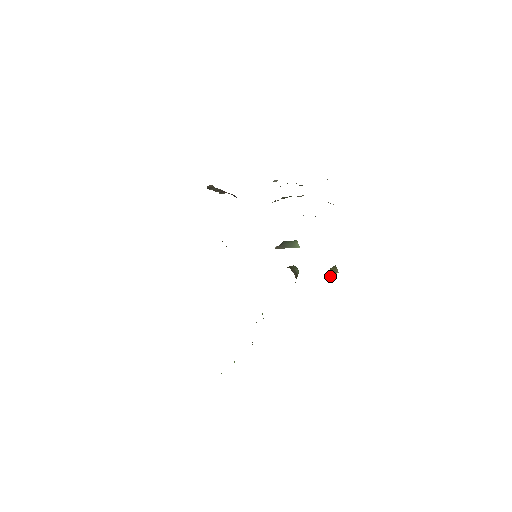
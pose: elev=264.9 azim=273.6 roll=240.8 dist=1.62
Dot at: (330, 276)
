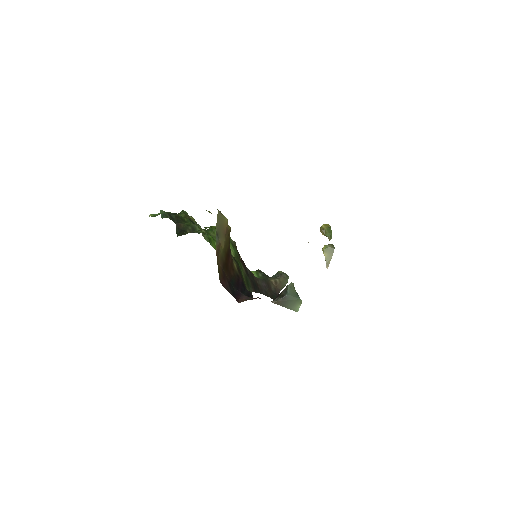
Dot at: (324, 235)
